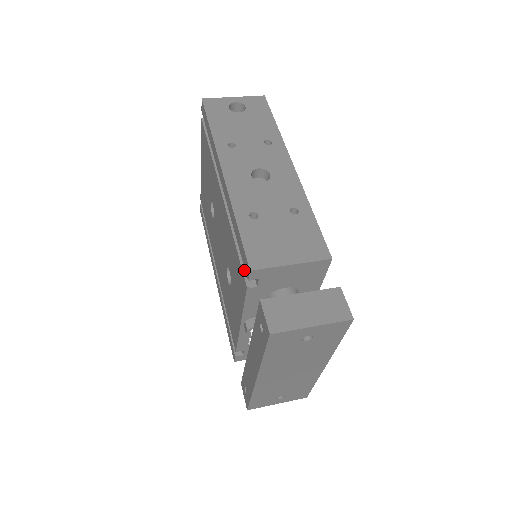
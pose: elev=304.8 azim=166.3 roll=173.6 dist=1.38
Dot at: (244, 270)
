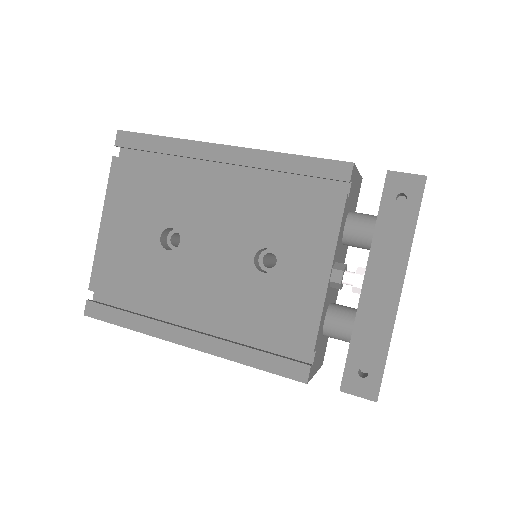
Dot at: (326, 191)
